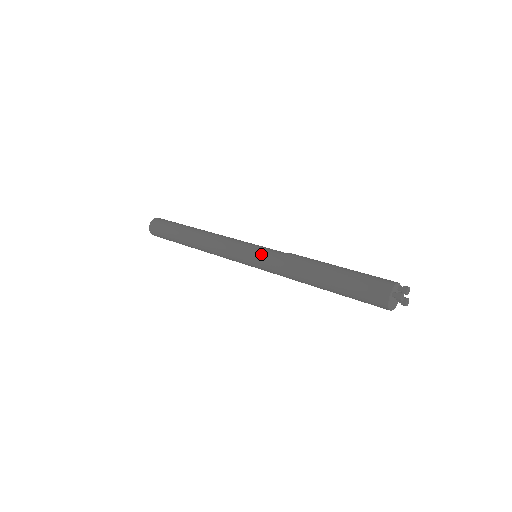
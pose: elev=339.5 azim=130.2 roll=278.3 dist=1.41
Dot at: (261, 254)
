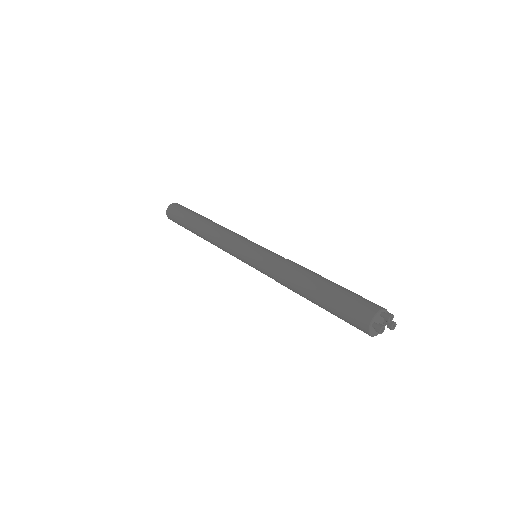
Dot at: (256, 261)
